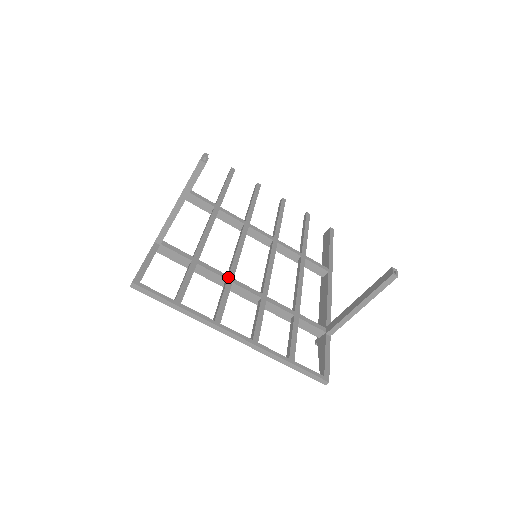
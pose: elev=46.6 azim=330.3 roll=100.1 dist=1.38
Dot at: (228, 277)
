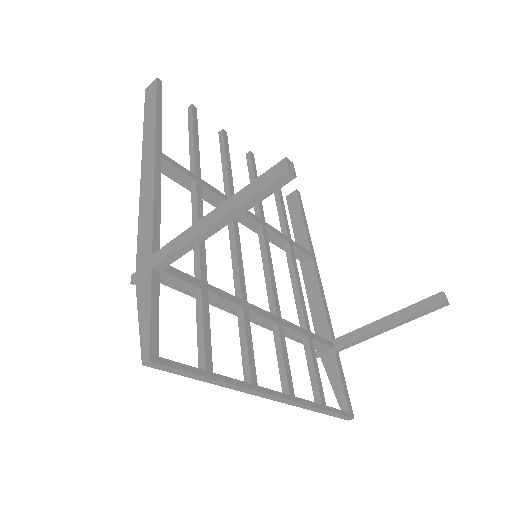
Dot at: (242, 302)
